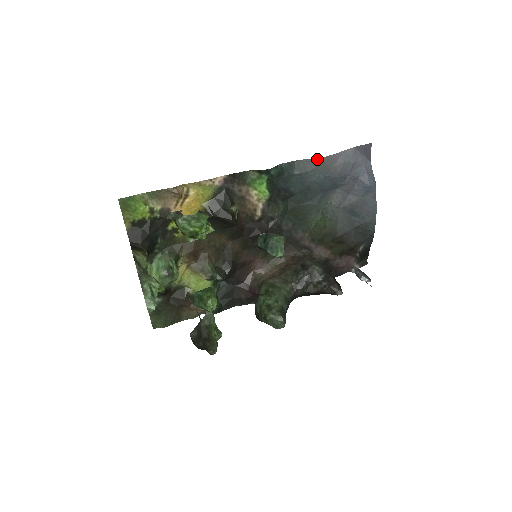
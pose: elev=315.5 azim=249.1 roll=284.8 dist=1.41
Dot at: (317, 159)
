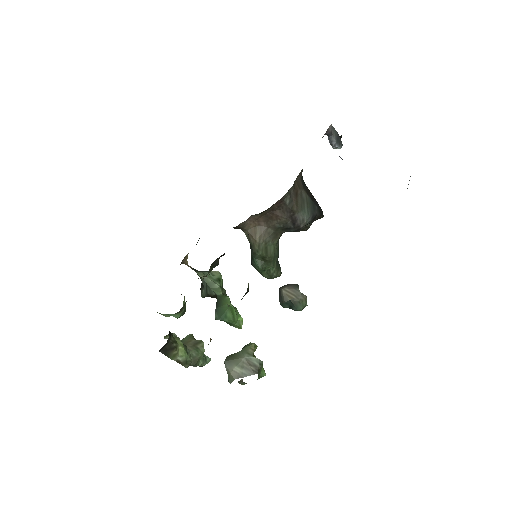
Dot at: occluded
